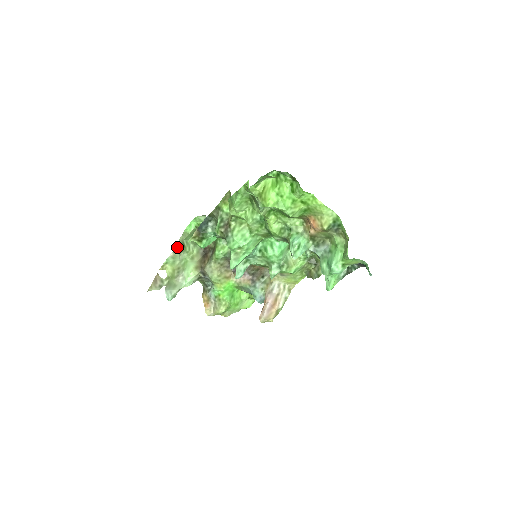
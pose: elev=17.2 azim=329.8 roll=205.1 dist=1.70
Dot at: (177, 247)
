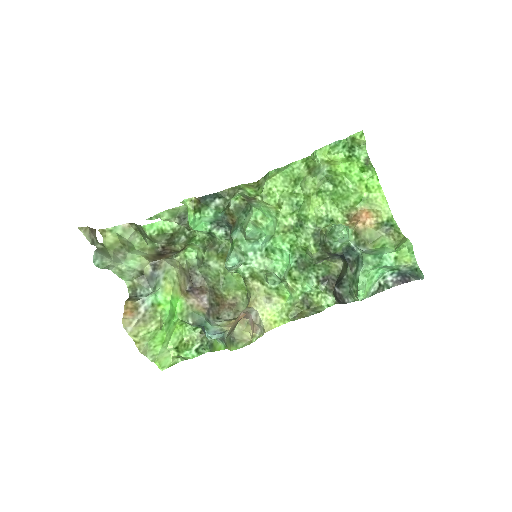
Dot at: (135, 225)
